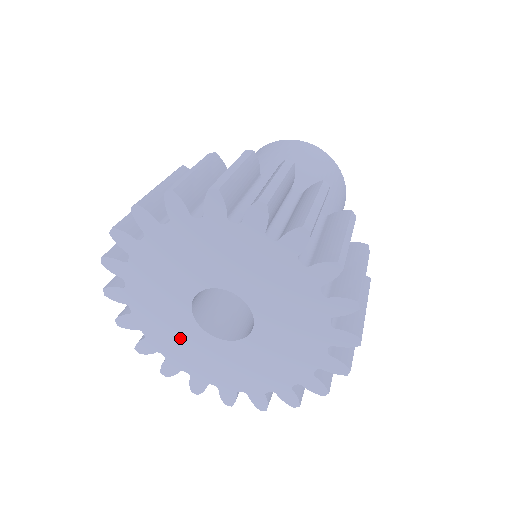
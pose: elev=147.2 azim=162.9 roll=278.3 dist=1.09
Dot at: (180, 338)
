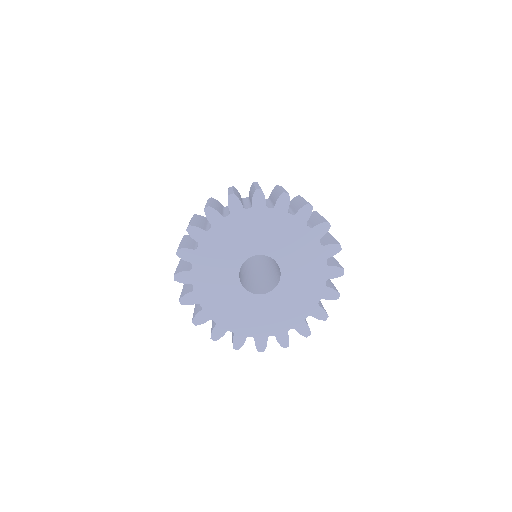
Dot at: (229, 302)
